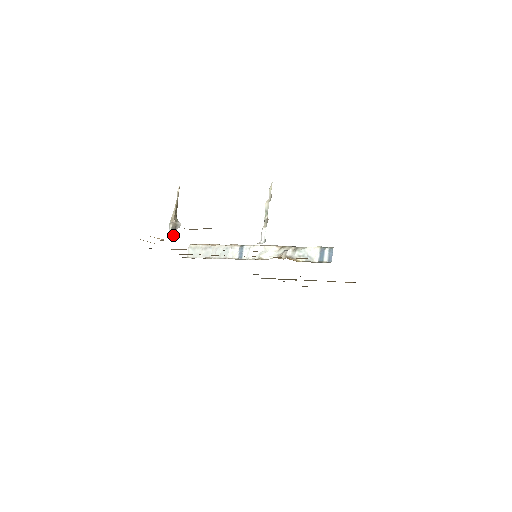
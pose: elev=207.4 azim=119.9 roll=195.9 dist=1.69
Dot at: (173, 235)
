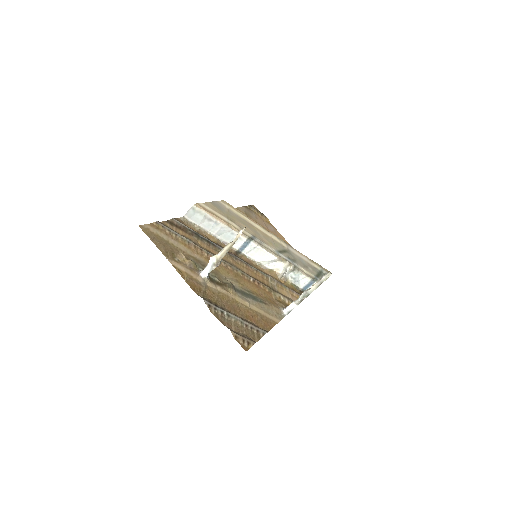
Dot at: occluded
